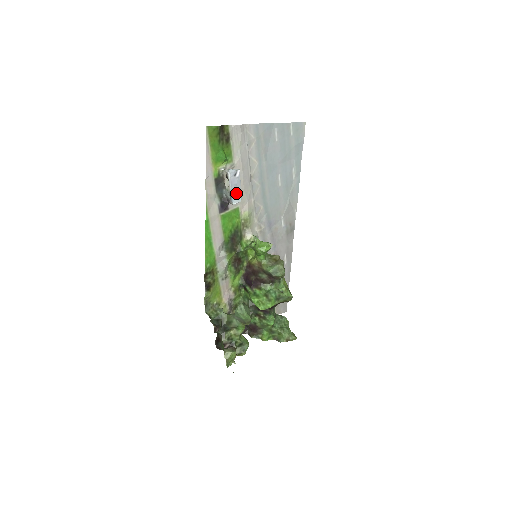
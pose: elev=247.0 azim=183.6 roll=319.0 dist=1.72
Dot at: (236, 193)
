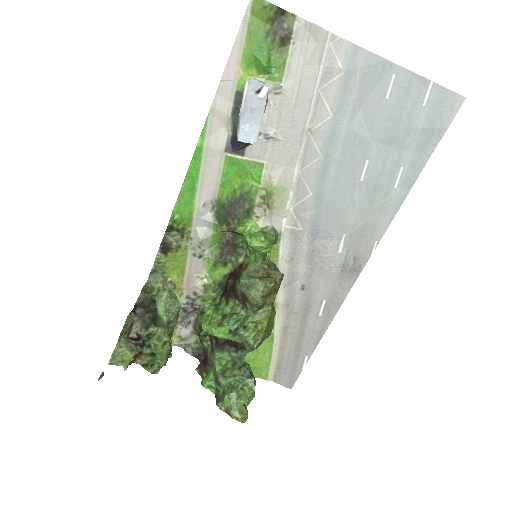
Dot at: (249, 125)
